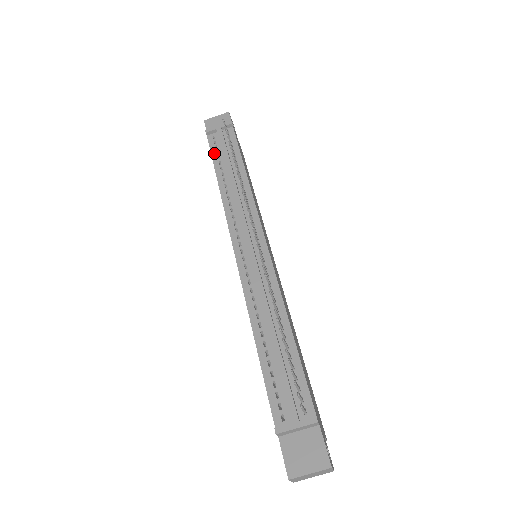
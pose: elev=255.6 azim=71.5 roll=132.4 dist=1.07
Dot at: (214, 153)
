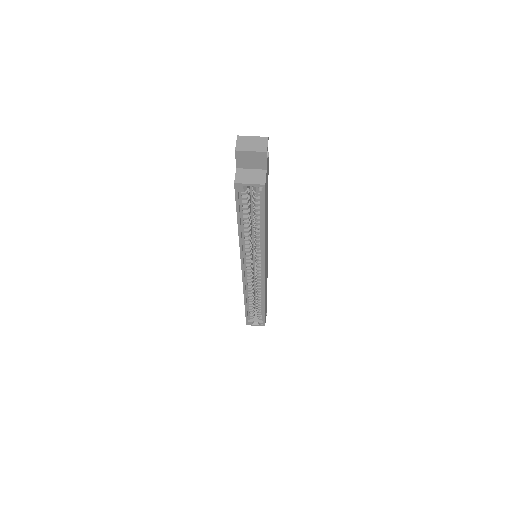
Dot at: occluded
